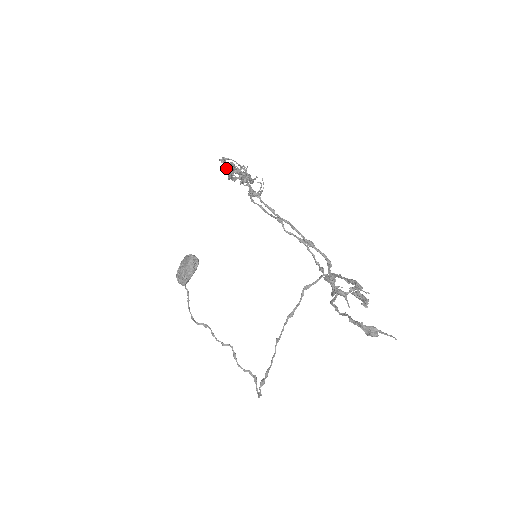
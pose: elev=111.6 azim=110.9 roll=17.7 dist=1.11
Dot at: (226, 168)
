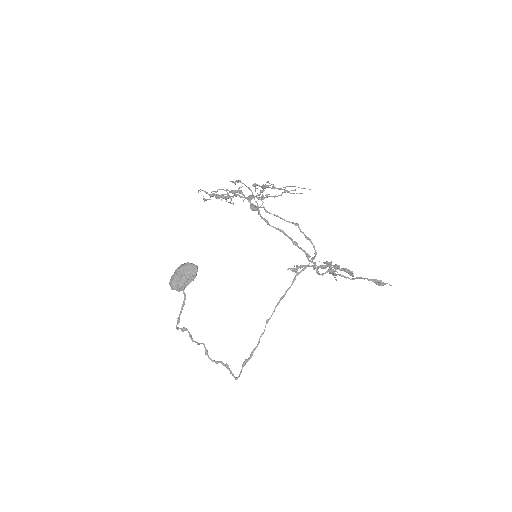
Dot at: (273, 186)
